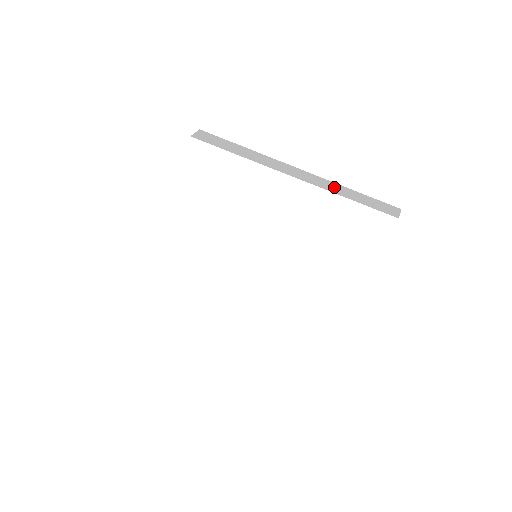
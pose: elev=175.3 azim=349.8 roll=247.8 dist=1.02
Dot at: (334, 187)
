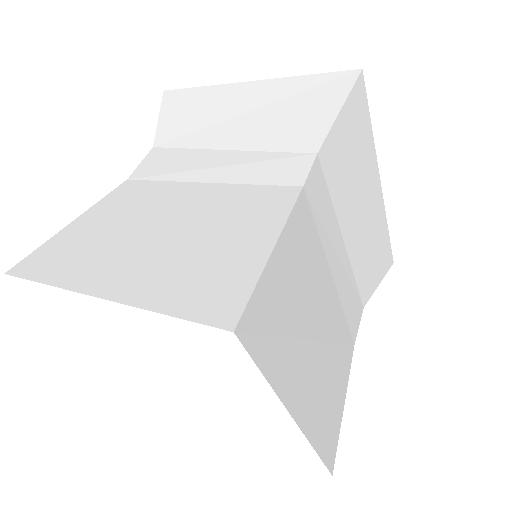
Dot at: (371, 244)
